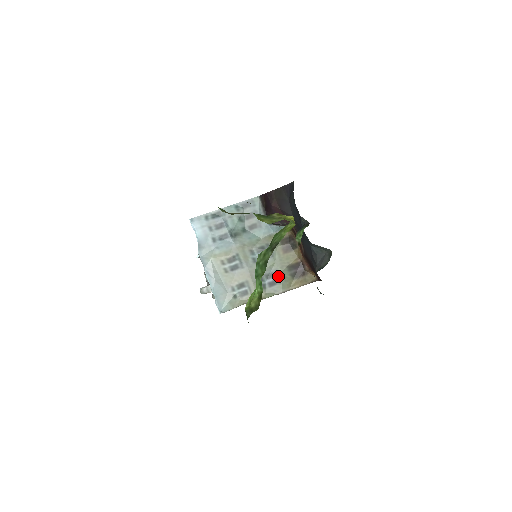
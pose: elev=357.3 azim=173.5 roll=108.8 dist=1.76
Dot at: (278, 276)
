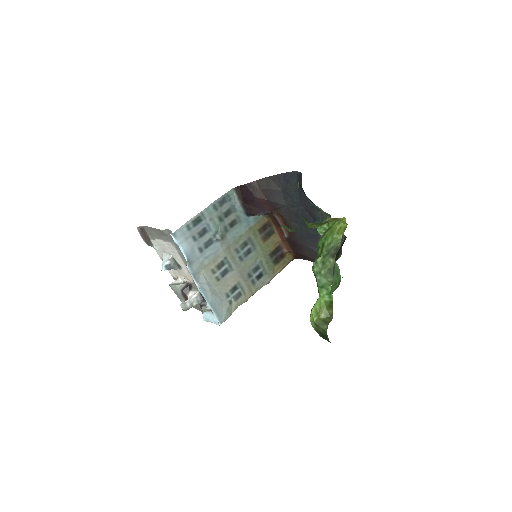
Dot at: (263, 267)
